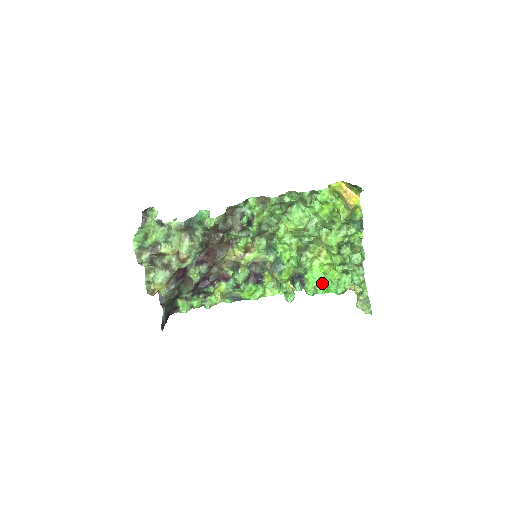
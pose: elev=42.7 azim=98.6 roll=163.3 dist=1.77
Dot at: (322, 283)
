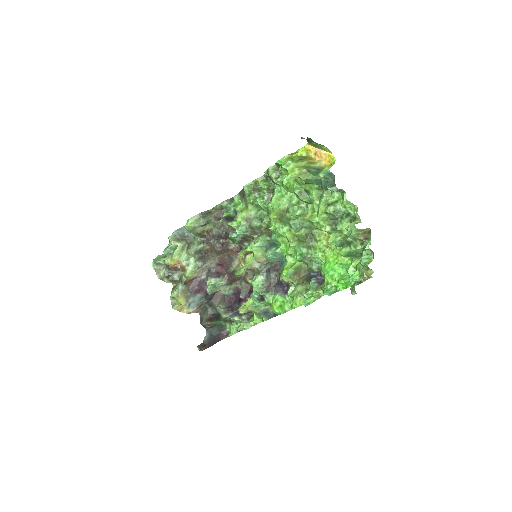
Dot at: (337, 276)
